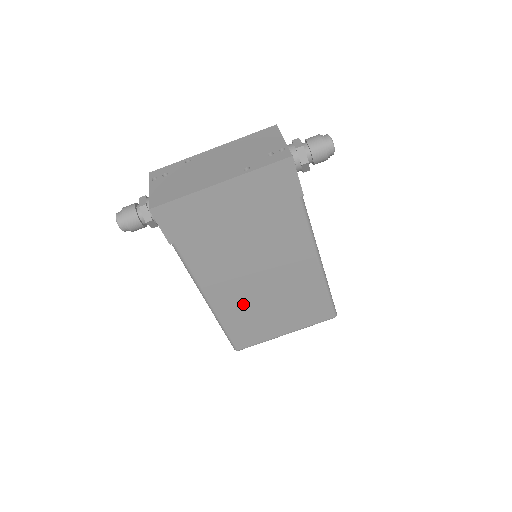
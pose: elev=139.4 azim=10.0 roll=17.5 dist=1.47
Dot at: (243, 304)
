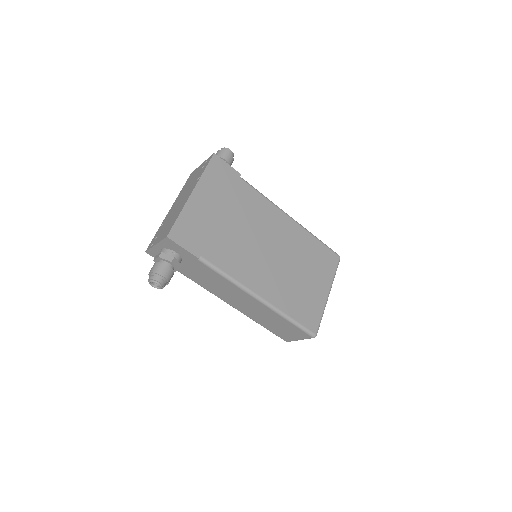
Dot at: (281, 284)
